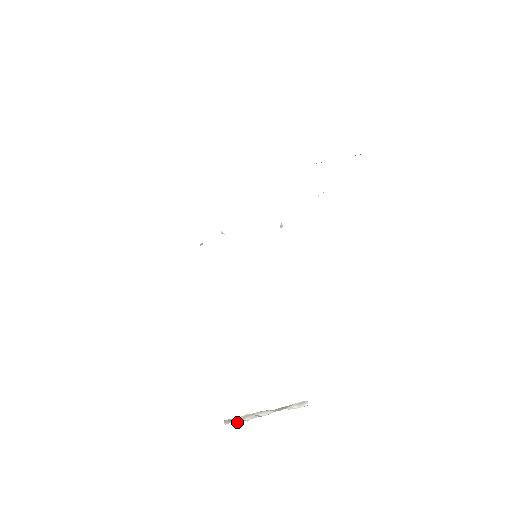
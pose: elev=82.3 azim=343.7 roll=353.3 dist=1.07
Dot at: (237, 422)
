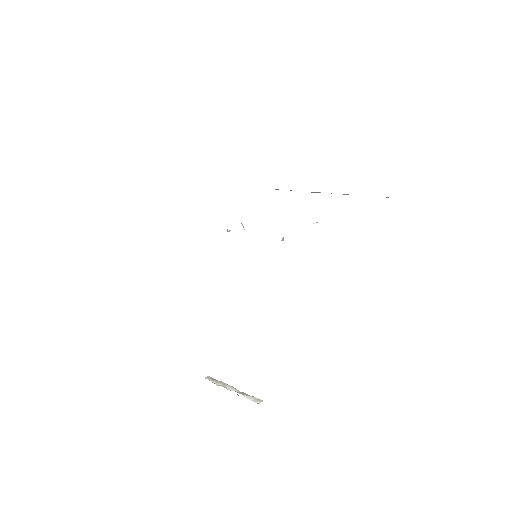
Dot at: (211, 381)
